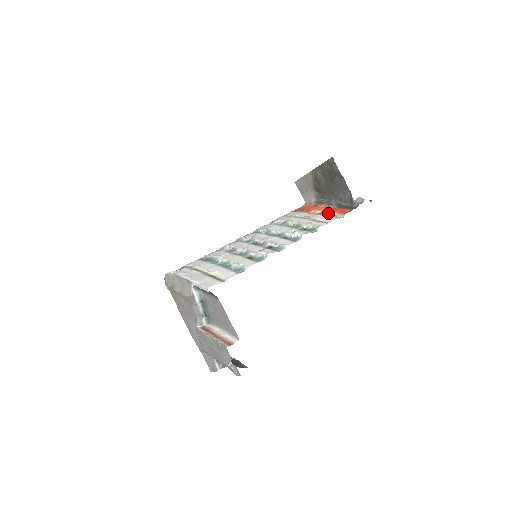
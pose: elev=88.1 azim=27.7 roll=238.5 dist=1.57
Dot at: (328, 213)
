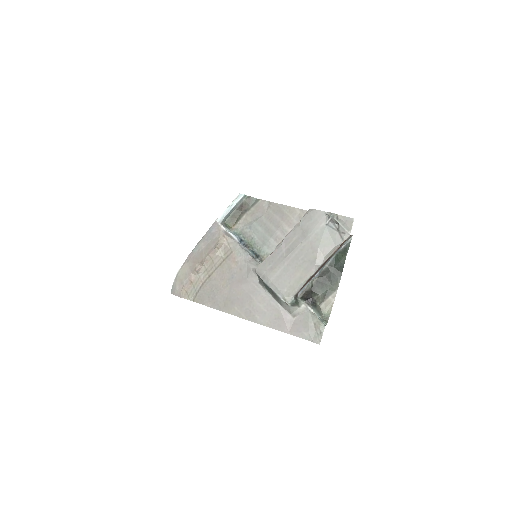
Dot at: occluded
